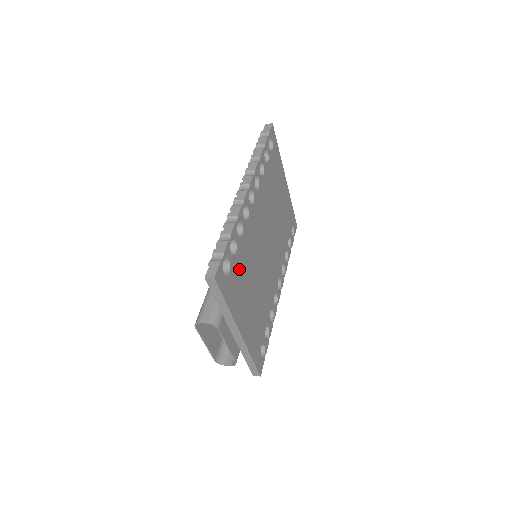
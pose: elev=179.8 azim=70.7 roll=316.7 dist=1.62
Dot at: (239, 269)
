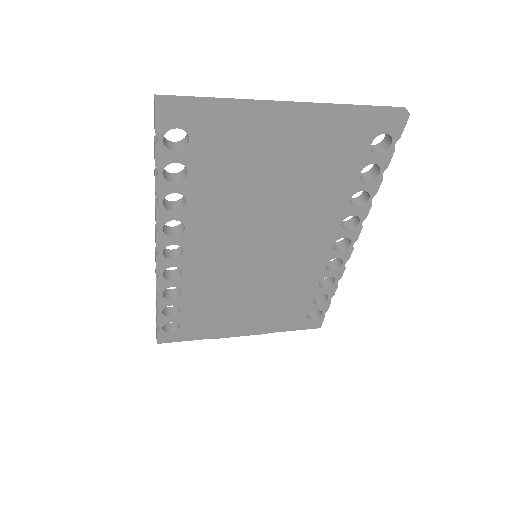
Dot at: (200, 312)
